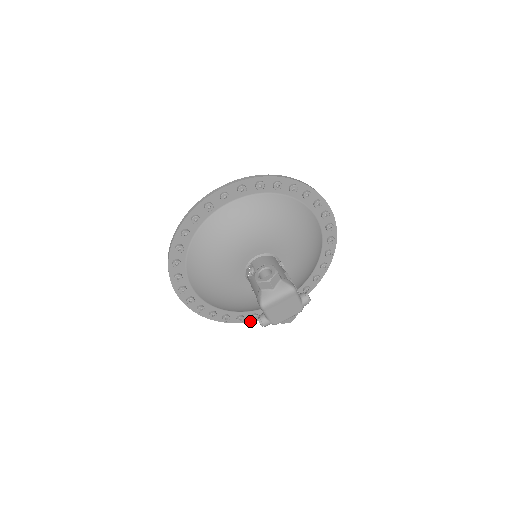
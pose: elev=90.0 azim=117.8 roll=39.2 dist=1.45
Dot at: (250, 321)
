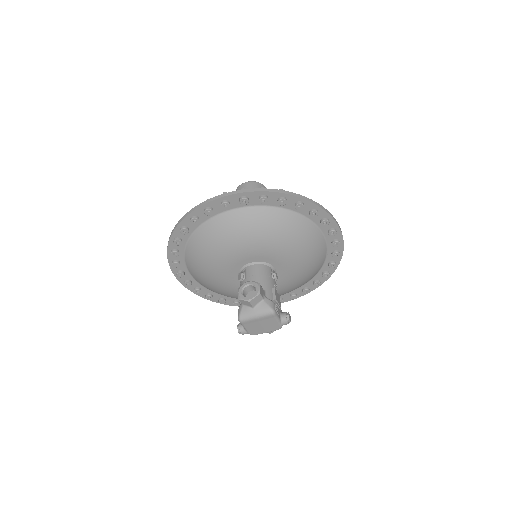
Dot at: occluded
